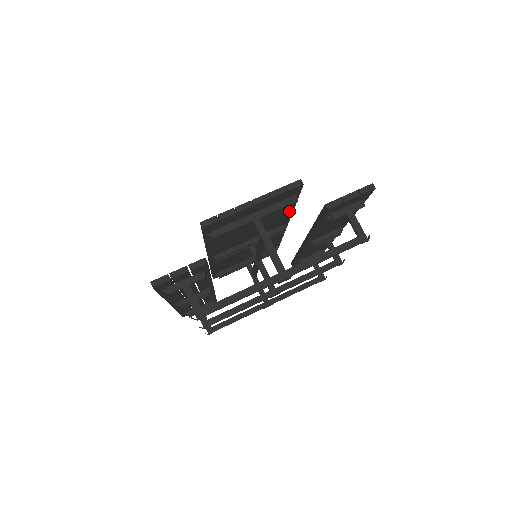
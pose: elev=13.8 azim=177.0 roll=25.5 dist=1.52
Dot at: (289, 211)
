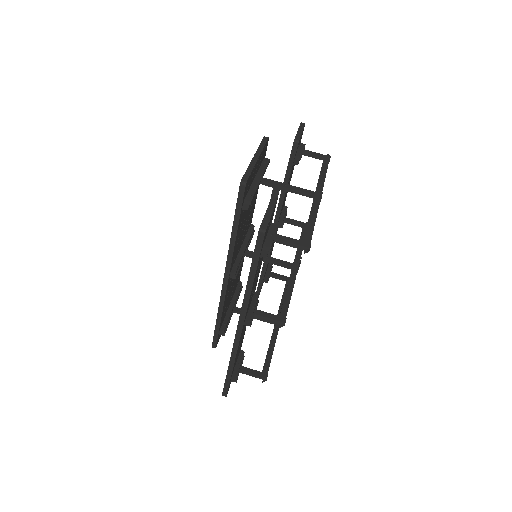
Dot at: (256, 194)
